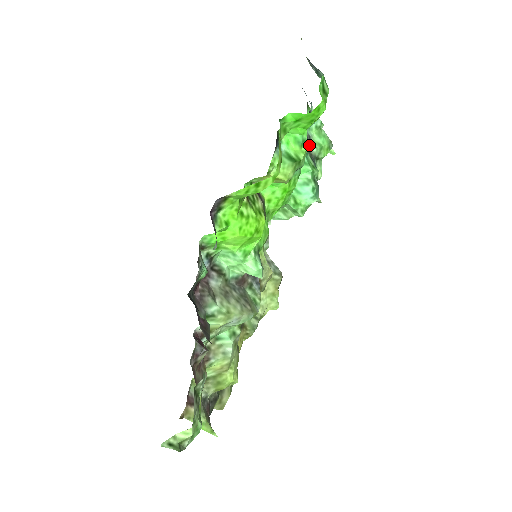
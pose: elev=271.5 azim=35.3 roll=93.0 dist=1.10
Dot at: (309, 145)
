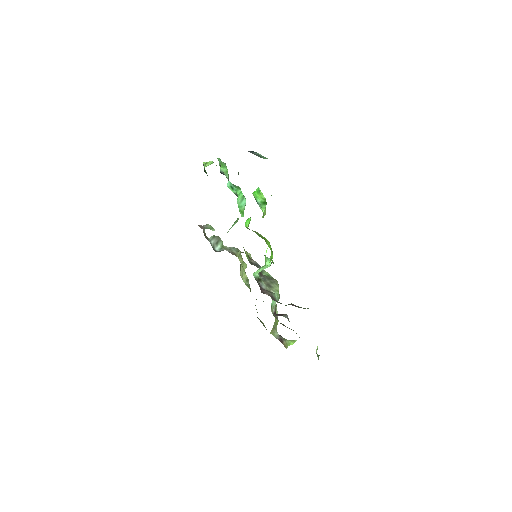
Dot at: (226, 177)
